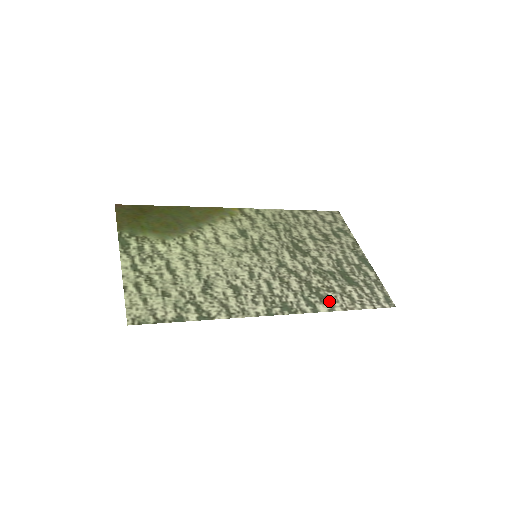
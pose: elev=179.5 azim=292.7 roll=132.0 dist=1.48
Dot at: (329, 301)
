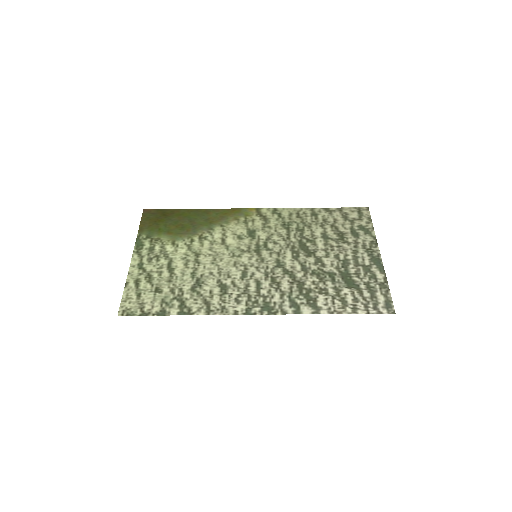
Dot at: (317, 303)
